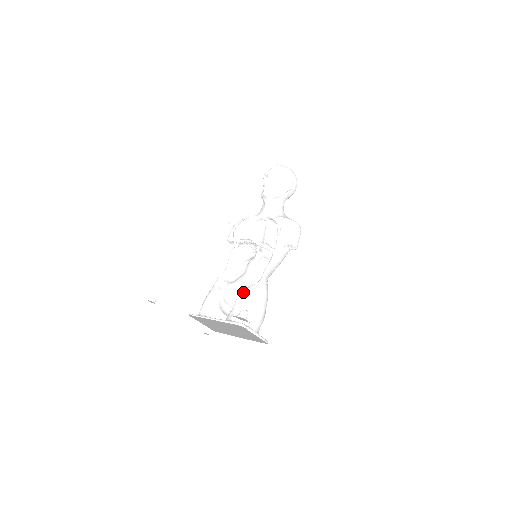
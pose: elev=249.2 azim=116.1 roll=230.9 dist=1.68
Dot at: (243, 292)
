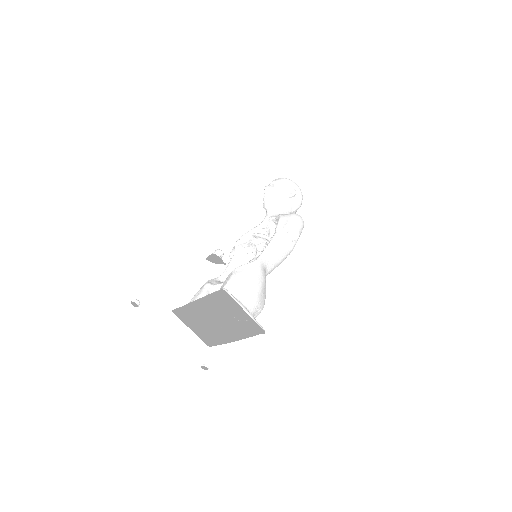
Dot at: occluded
